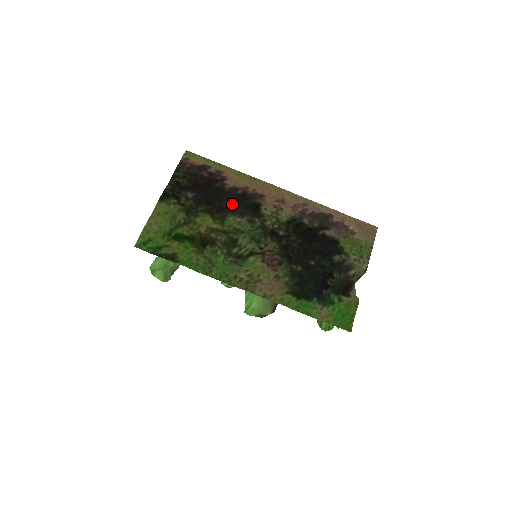
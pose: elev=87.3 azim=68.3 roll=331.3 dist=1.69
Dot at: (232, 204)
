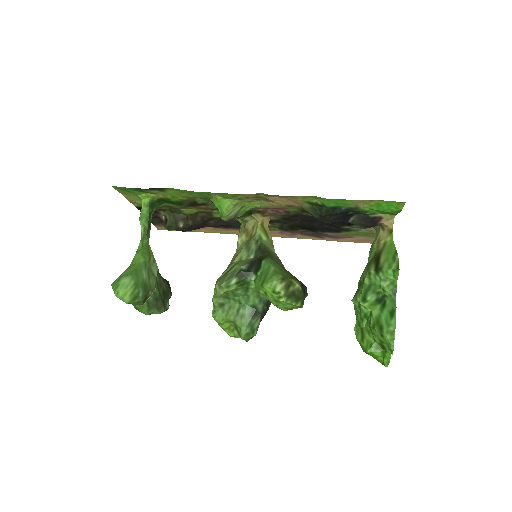
Dot at: (216, 222)
